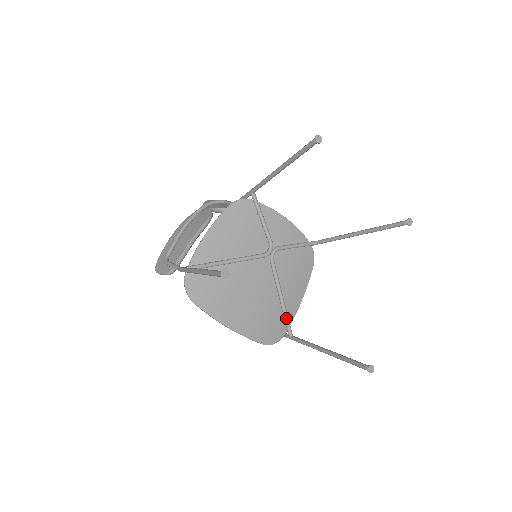
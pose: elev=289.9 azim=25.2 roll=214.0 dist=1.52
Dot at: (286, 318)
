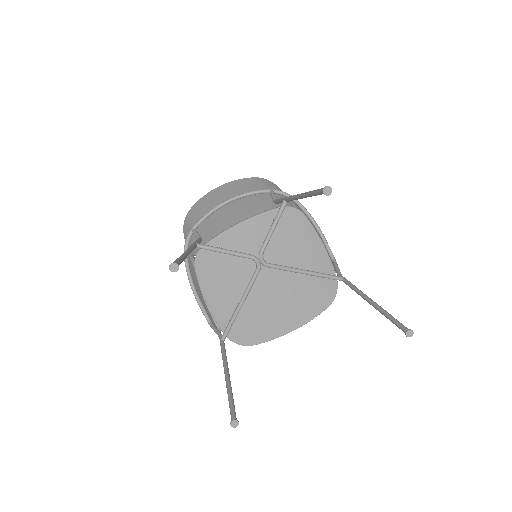
Dot at: (324, 277)
